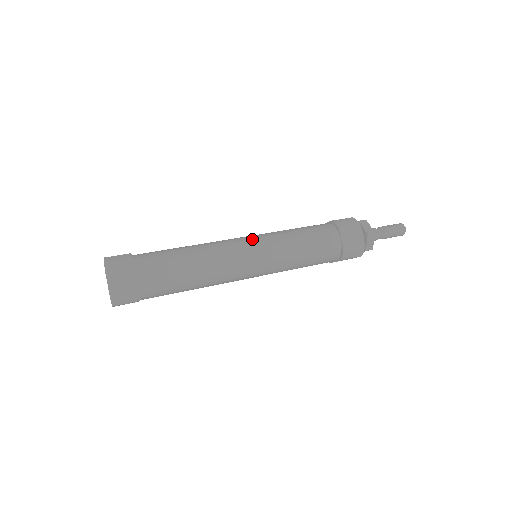
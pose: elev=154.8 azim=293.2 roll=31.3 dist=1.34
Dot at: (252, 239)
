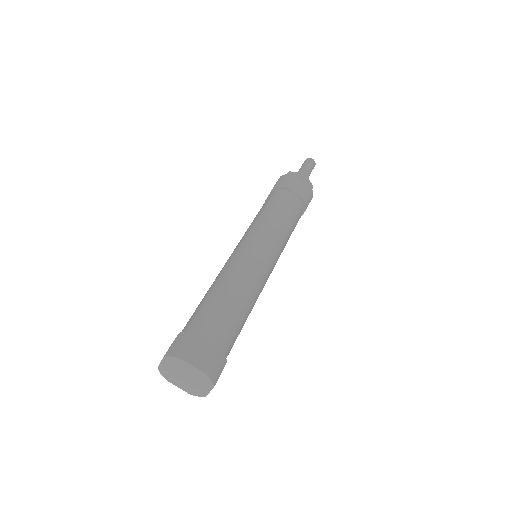
Dot at: (245, 242)
